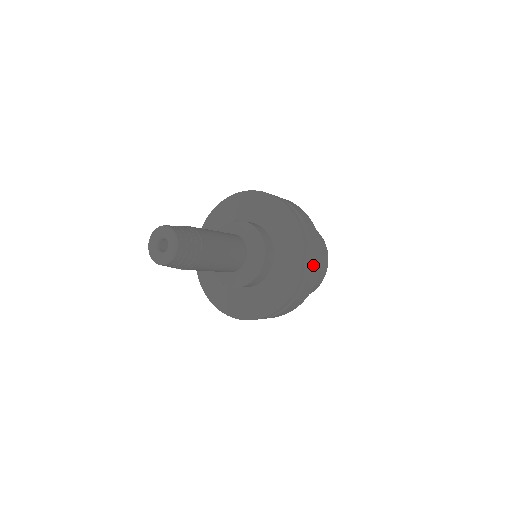
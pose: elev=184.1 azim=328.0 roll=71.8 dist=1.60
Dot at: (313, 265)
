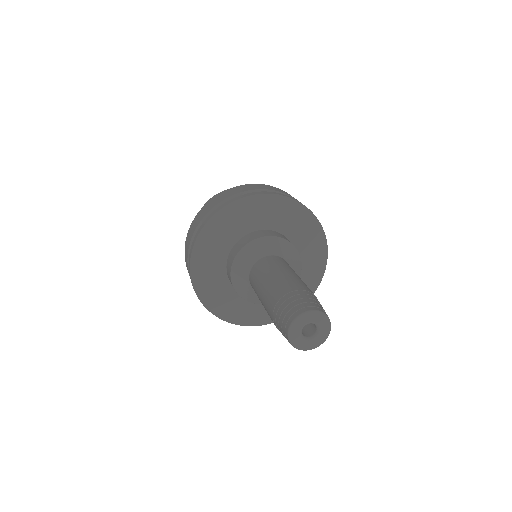
Dot at: occluded
